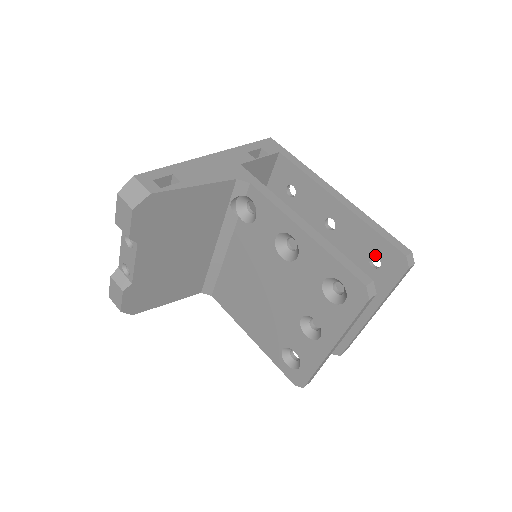
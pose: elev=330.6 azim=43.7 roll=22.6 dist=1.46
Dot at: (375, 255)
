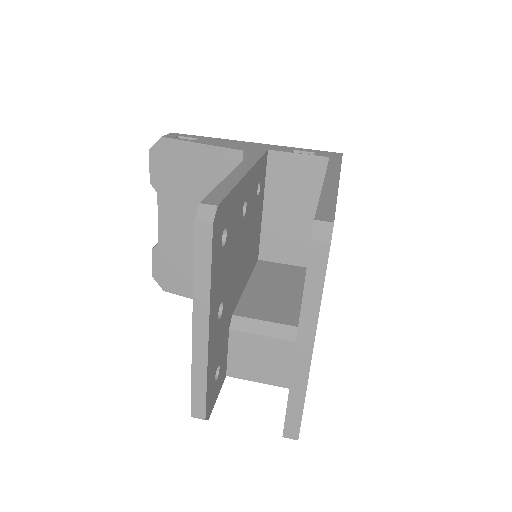
Dot at: occluded
